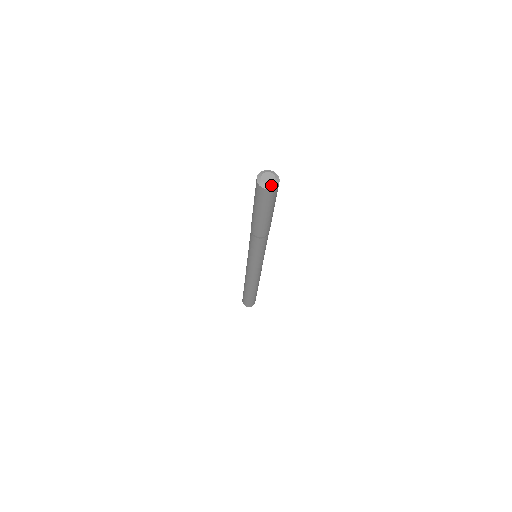
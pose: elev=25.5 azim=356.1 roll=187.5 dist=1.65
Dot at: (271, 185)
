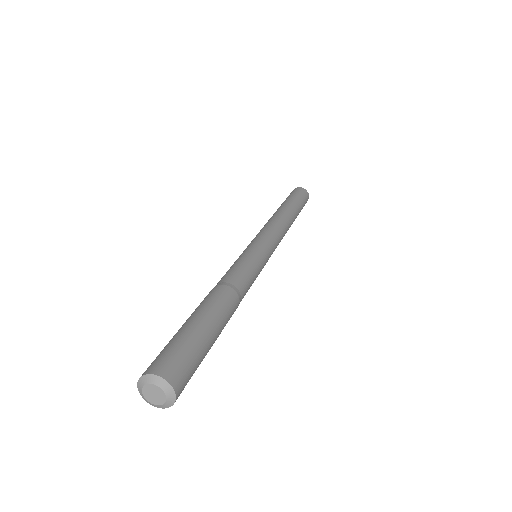
Dot at: (162, 406)
